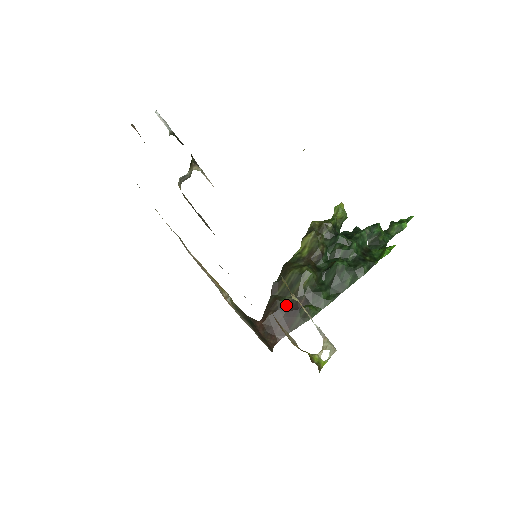
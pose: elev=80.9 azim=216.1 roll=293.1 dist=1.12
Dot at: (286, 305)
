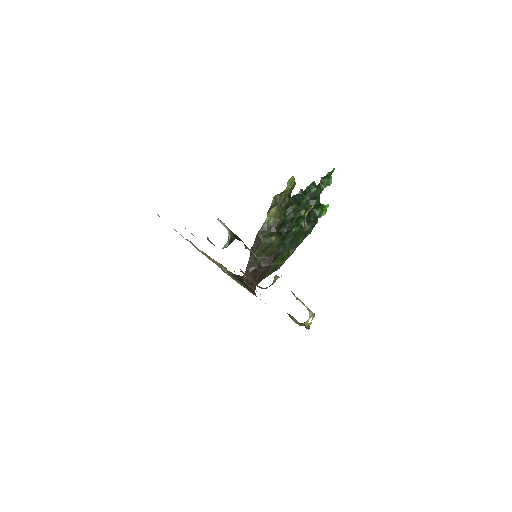
Dot at: (261, 263)
